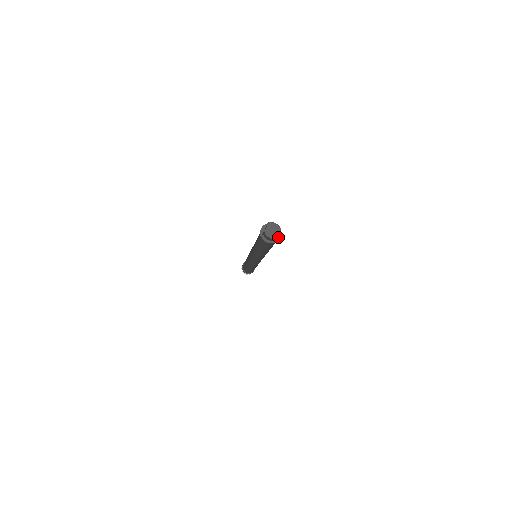
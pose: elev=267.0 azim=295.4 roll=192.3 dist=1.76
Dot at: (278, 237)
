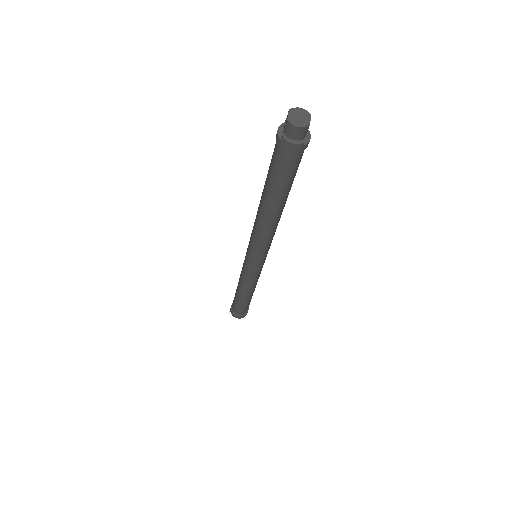
Dot at: (307, 137)
